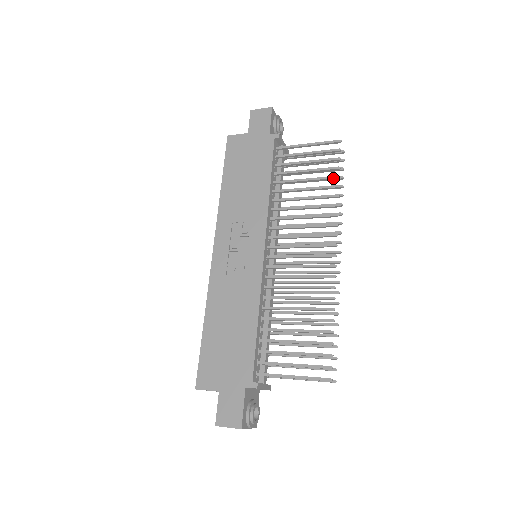
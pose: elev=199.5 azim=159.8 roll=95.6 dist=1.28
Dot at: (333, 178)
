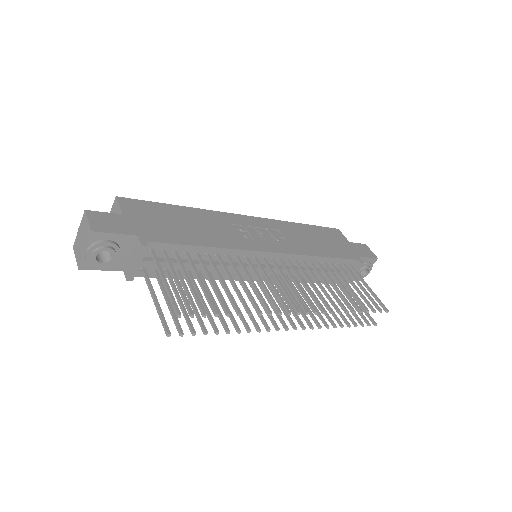
Dot at: (358, 307)
